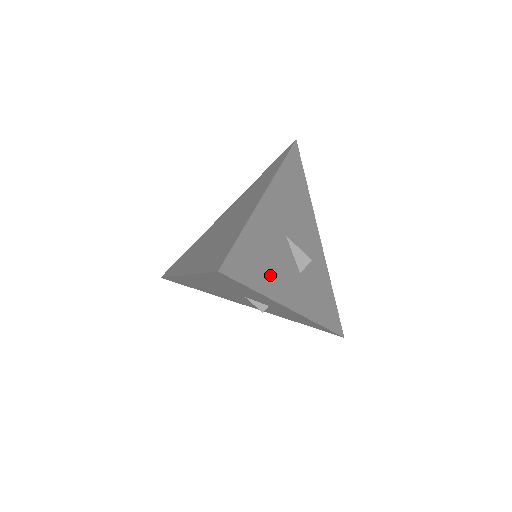
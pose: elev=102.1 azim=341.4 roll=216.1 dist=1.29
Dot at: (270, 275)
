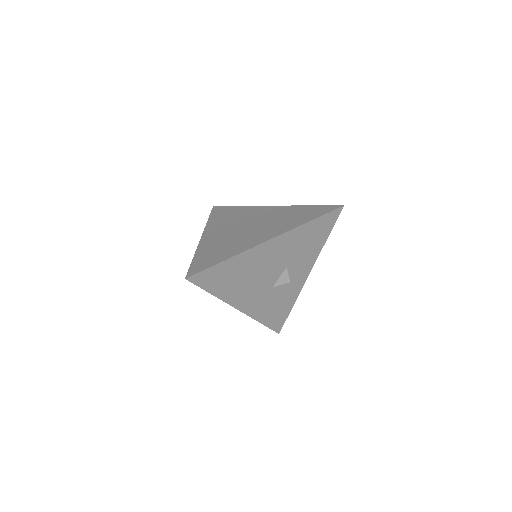
Dot at: occluded
